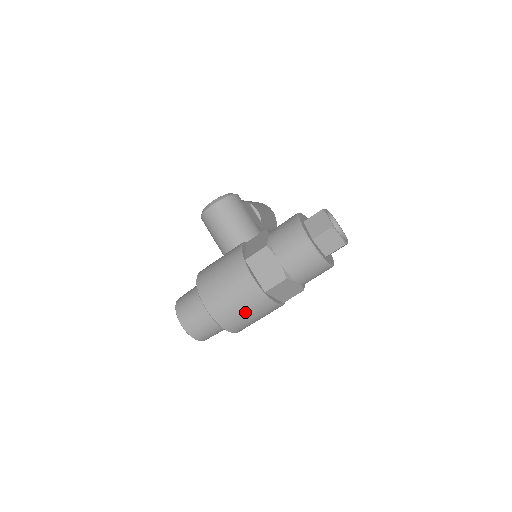
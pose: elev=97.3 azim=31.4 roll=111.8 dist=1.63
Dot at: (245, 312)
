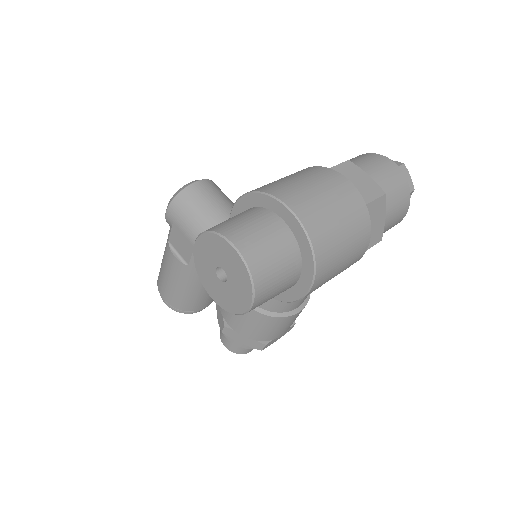
Dot at: (343, 229)
